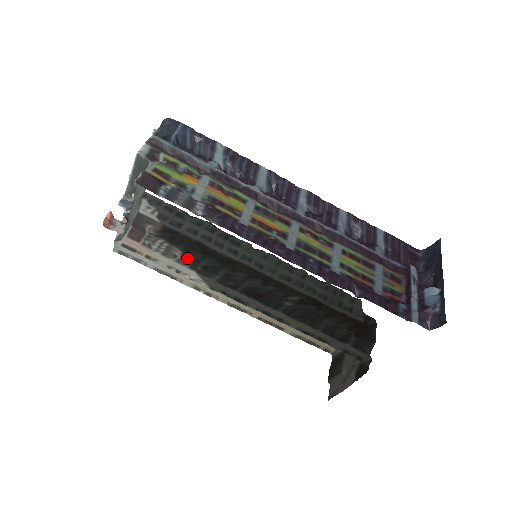
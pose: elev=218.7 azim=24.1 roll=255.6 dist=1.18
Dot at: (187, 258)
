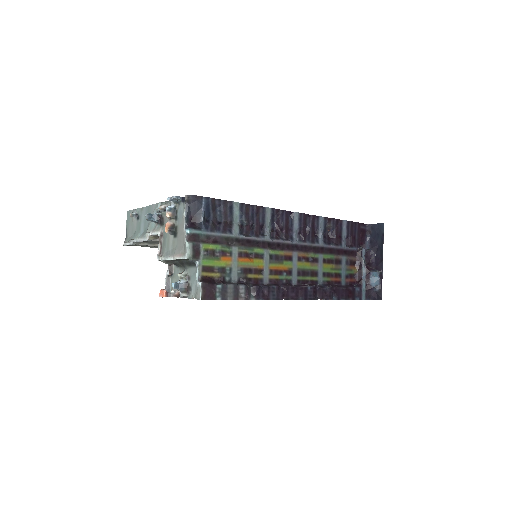
Dot at: occluded
